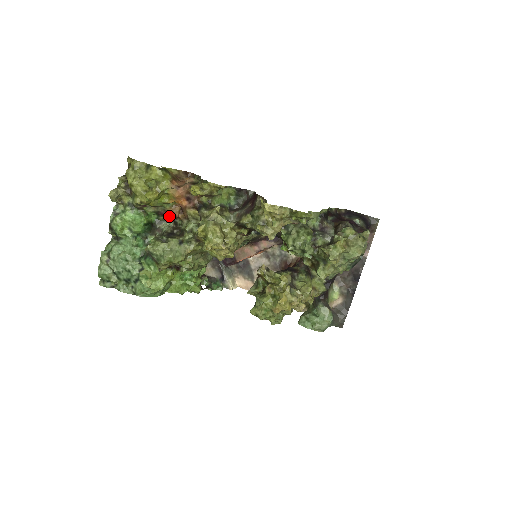
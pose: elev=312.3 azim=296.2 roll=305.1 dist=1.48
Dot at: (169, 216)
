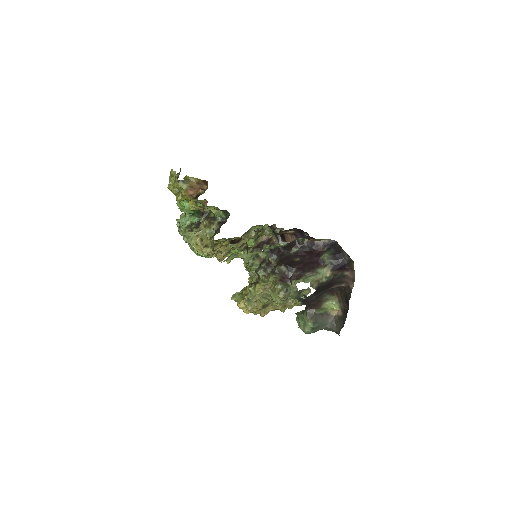
Dot at: occluded
